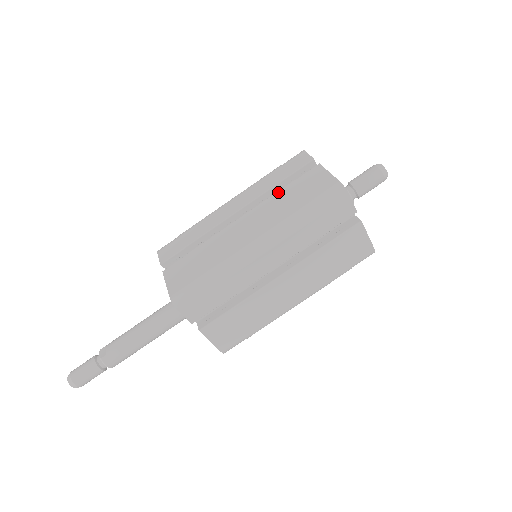
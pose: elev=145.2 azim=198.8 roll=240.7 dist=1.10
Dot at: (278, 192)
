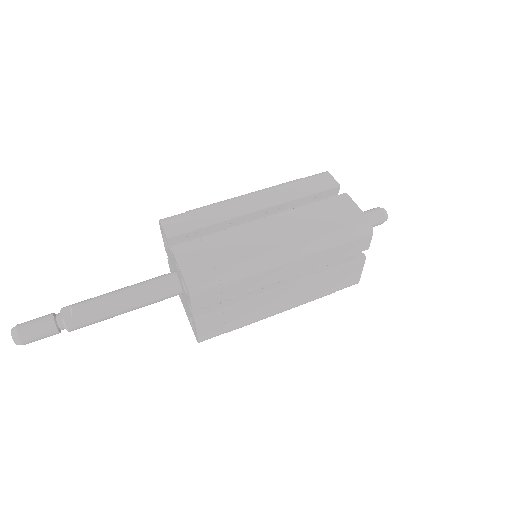
Dot at: (305, 206)
